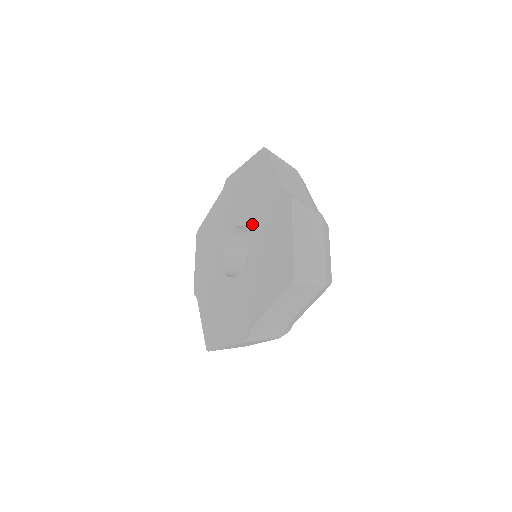
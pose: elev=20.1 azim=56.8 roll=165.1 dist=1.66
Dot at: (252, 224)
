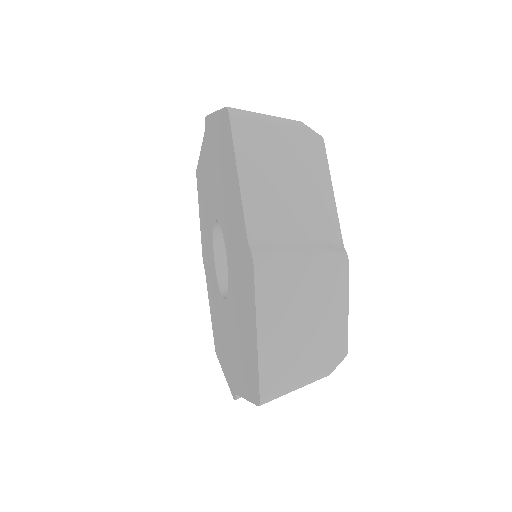
Dot at: (227, 243)
